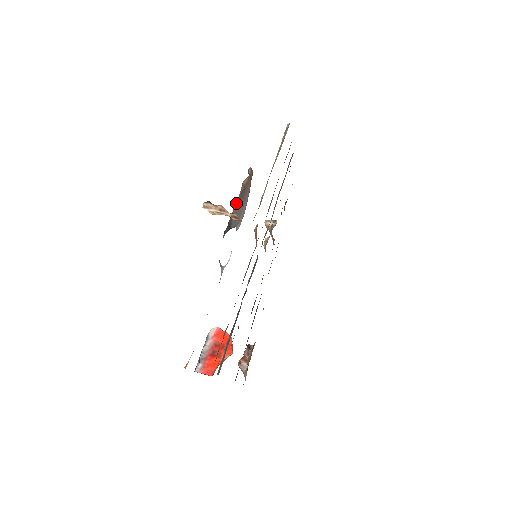
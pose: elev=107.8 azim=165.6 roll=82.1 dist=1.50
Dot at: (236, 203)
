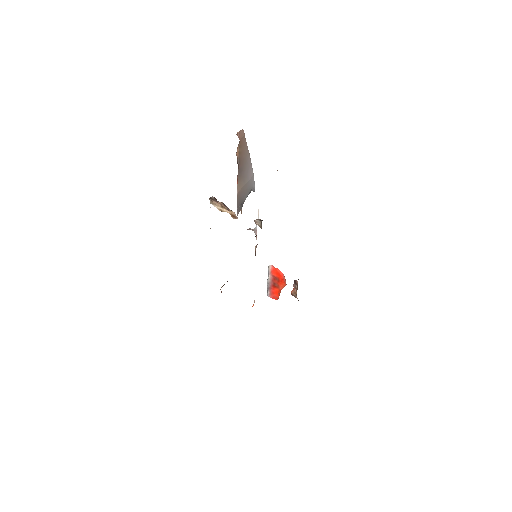
Dot at: (237, 182)
